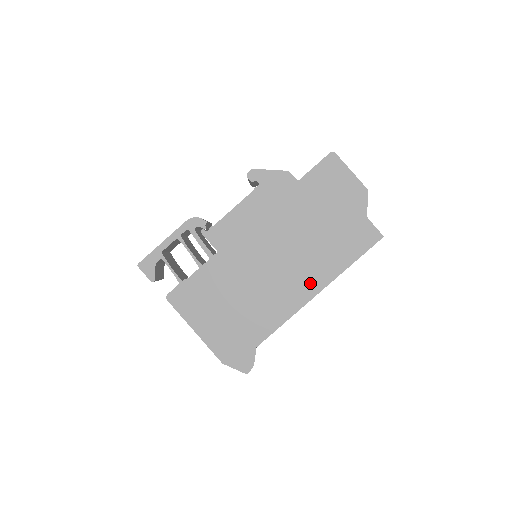
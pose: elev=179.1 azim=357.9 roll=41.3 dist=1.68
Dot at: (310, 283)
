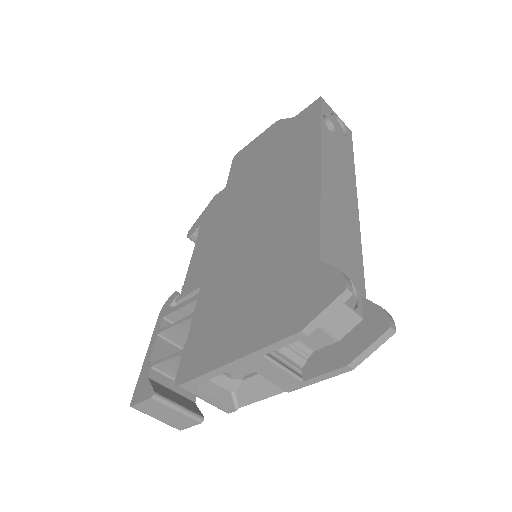
Dot at: (303, 173)
